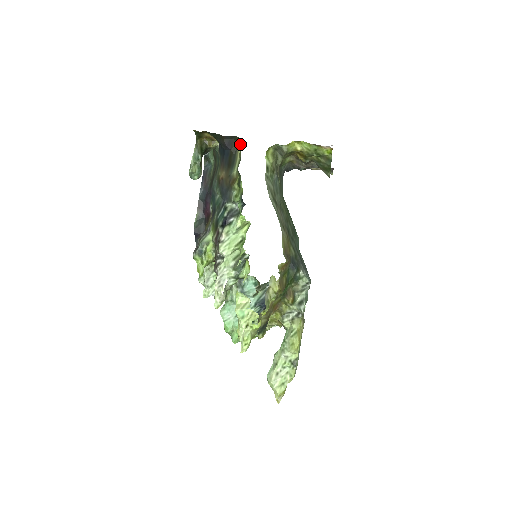
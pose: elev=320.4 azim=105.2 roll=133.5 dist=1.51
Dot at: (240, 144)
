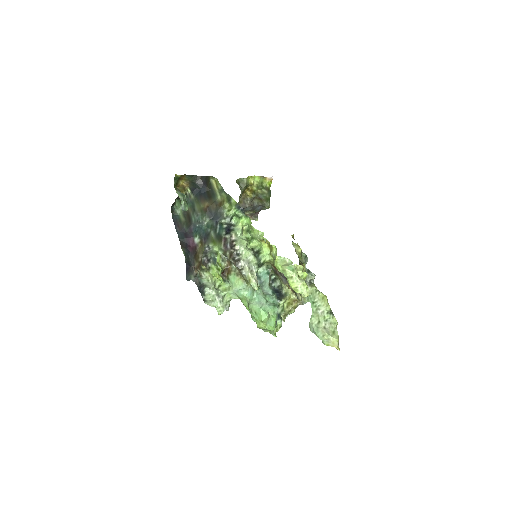
Dot at: (213, 182)
